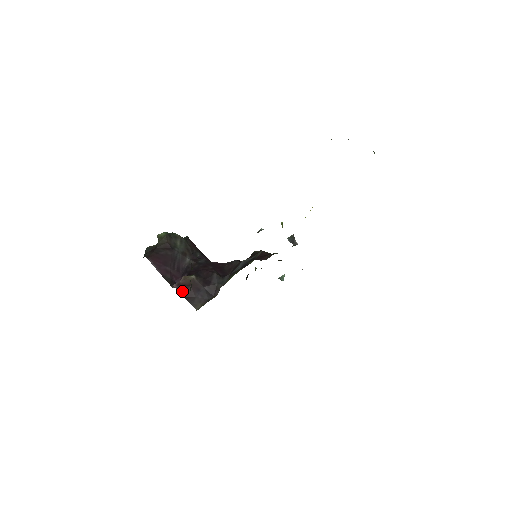
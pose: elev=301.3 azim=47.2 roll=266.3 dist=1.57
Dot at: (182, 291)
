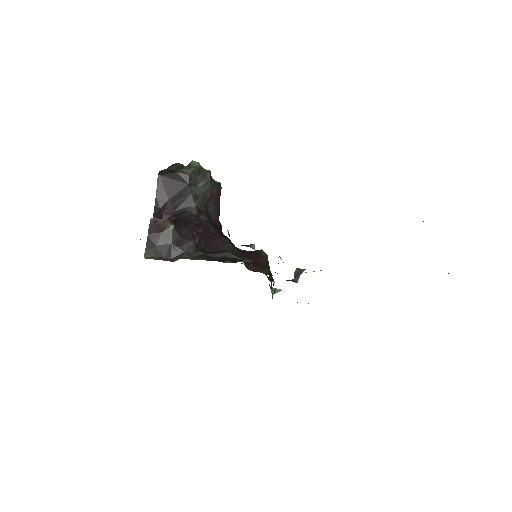
Dot at: (151, 230)
